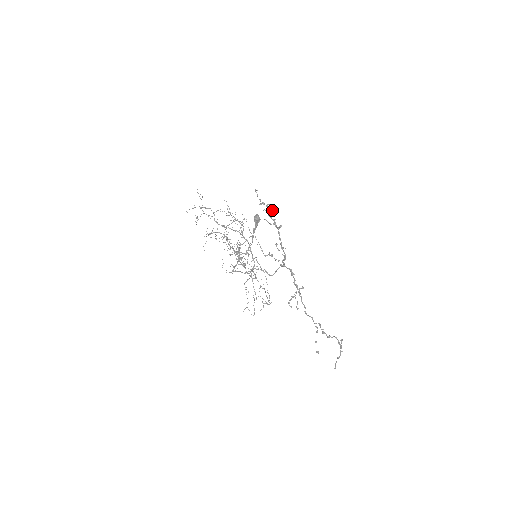
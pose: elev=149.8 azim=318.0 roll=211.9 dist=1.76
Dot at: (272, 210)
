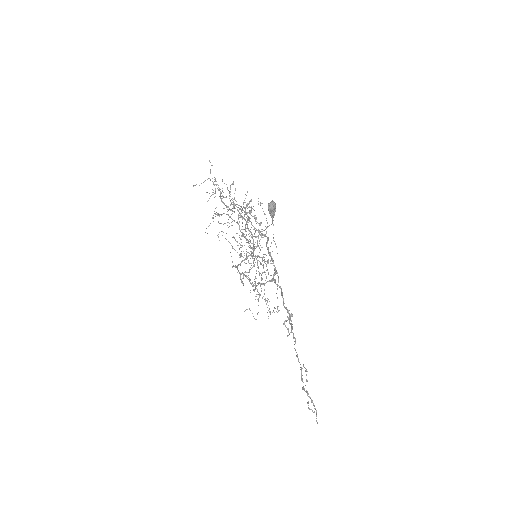
Dot at: (240, 216)
